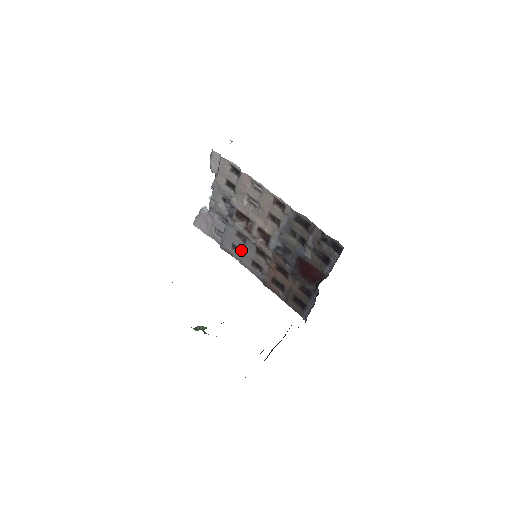
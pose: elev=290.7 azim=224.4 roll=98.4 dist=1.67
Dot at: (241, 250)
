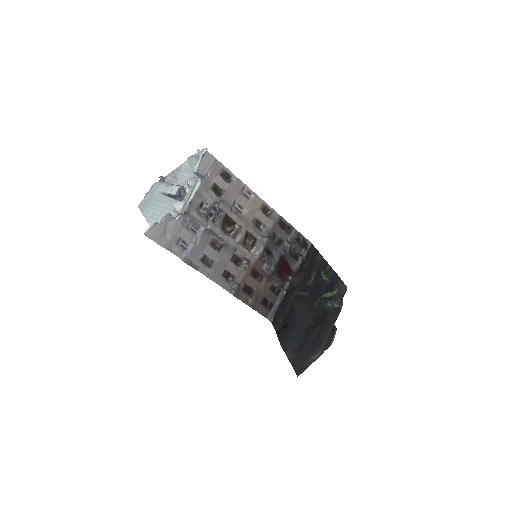
Dot at: (213, 260)
